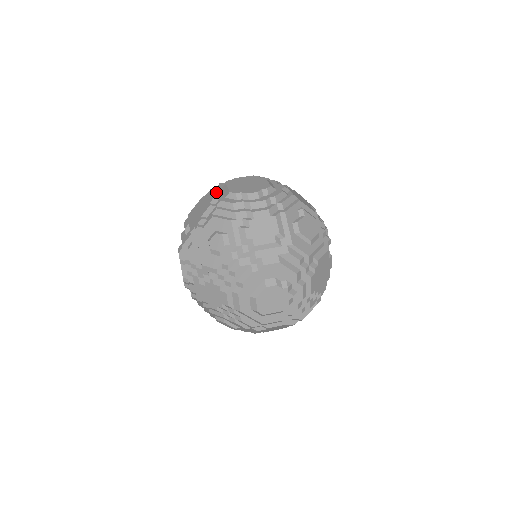
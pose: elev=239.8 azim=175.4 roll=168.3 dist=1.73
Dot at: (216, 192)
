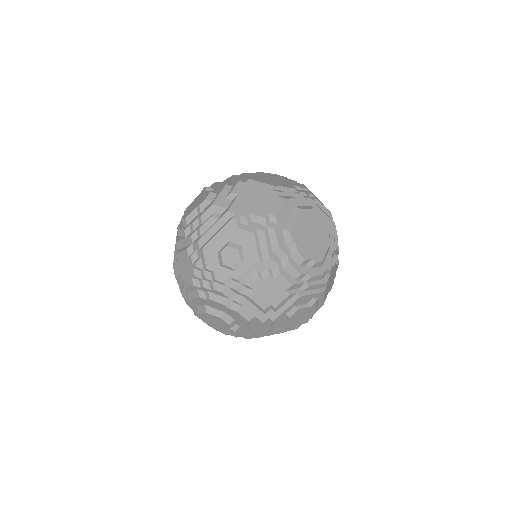
Dot at: (285, 208)
